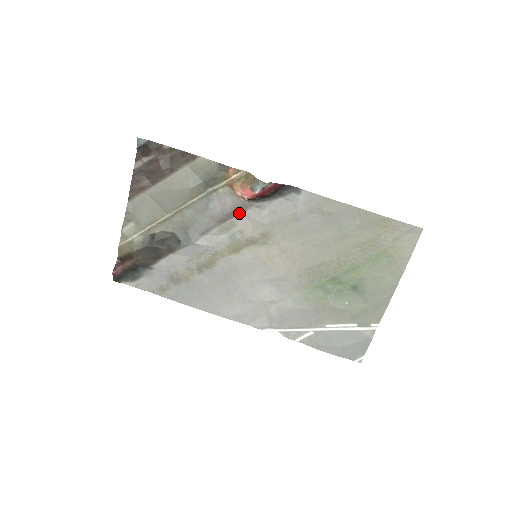
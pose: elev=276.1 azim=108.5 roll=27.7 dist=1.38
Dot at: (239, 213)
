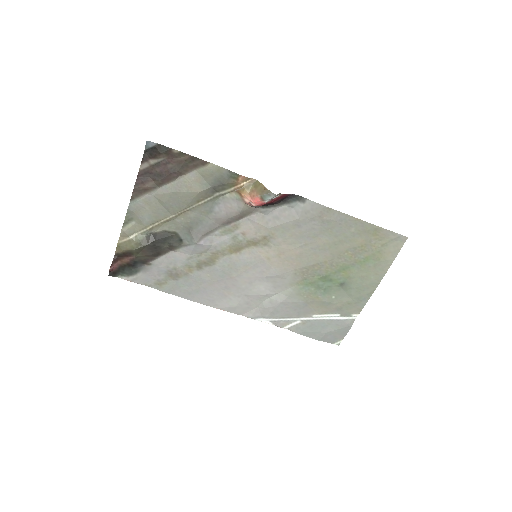
Dot at: (243, 217)
